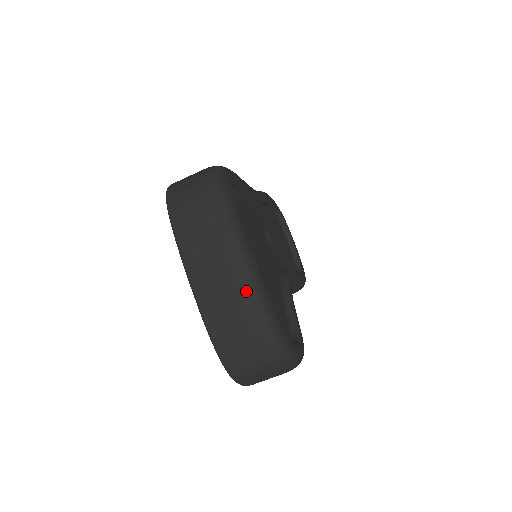
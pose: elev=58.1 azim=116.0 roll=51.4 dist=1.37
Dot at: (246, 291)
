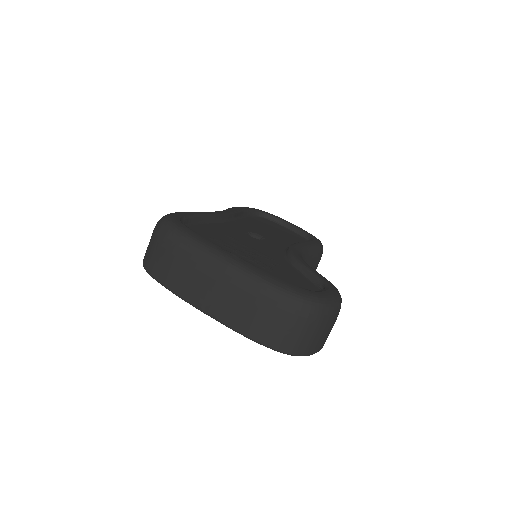
Dot at: (243, 283)
